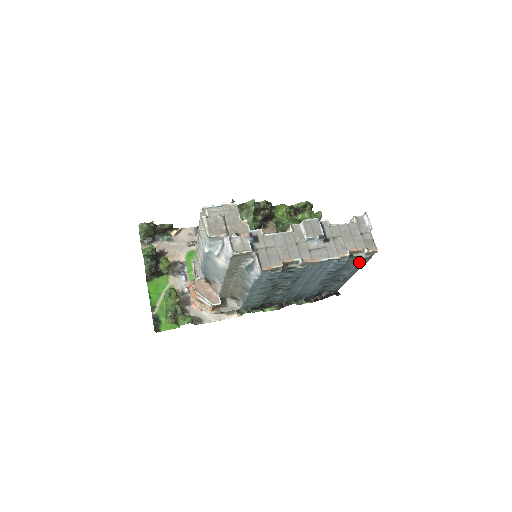
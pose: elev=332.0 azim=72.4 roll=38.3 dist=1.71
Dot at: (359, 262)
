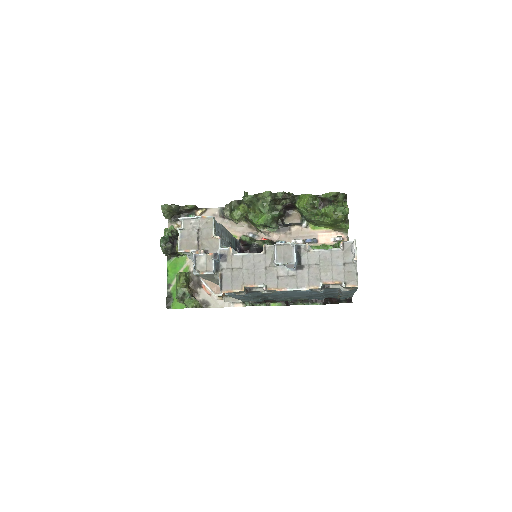
Dot at: (343, 291)
